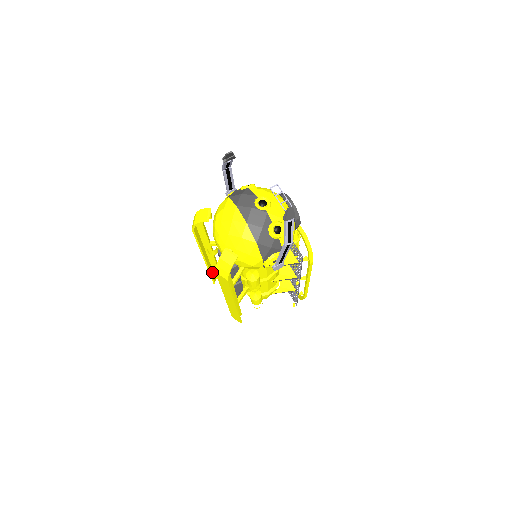
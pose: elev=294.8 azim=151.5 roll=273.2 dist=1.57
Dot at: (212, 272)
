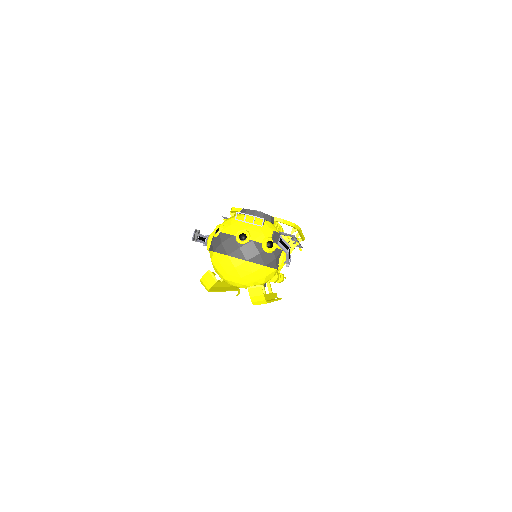
Dot at: (232, 288)
